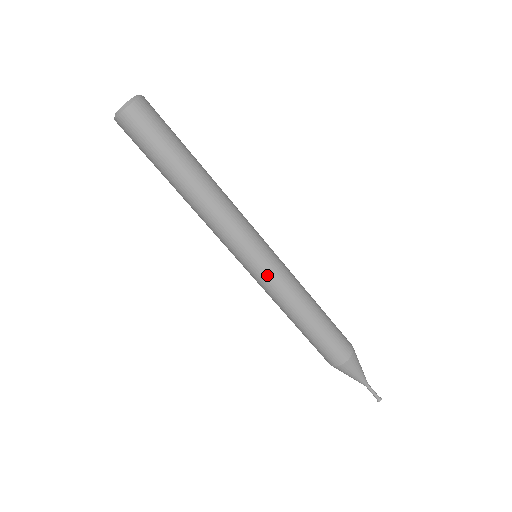
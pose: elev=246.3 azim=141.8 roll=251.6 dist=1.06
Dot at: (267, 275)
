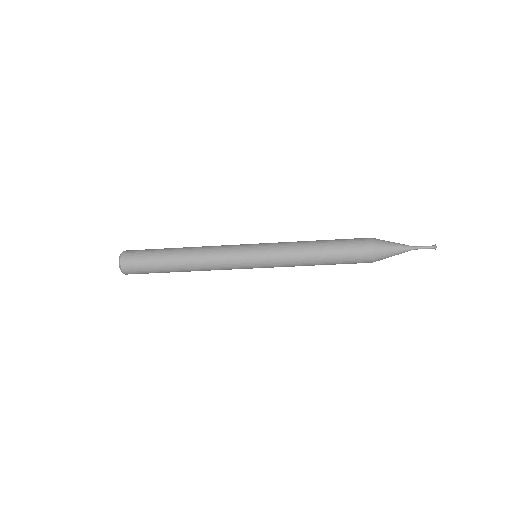
Dot at: (268, 259)
